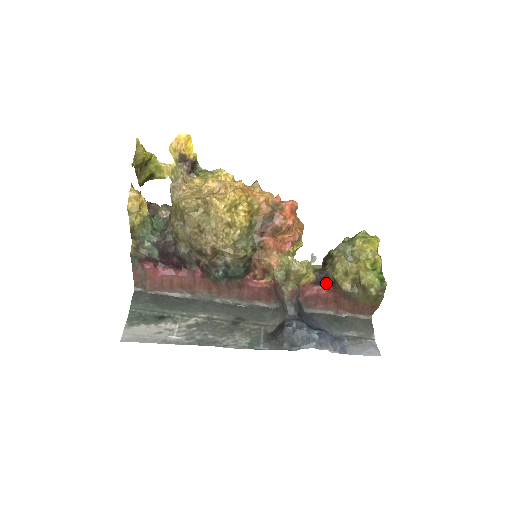
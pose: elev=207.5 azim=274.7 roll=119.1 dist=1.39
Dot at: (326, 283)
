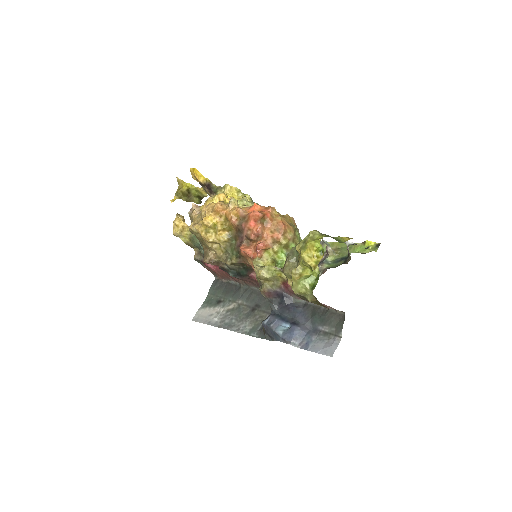
Dot at: occluded
